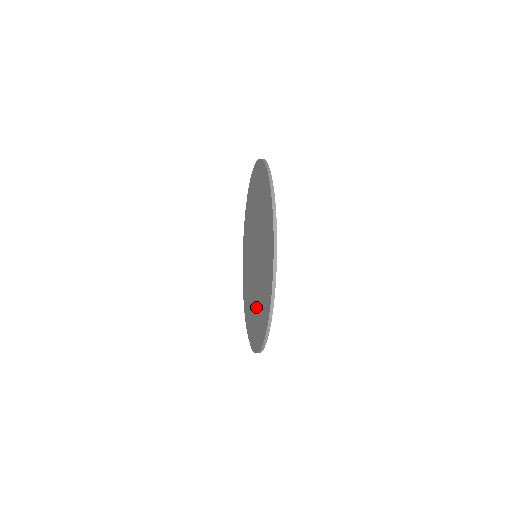
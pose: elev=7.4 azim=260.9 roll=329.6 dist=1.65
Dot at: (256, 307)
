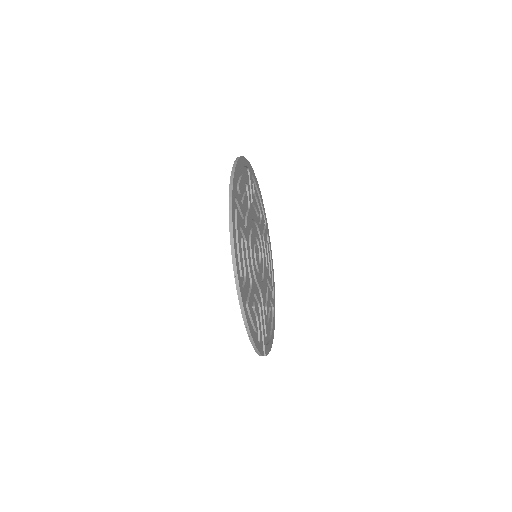
Dot at: occluded
